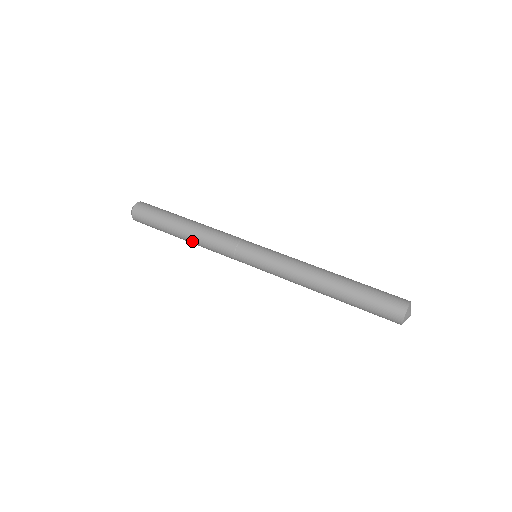
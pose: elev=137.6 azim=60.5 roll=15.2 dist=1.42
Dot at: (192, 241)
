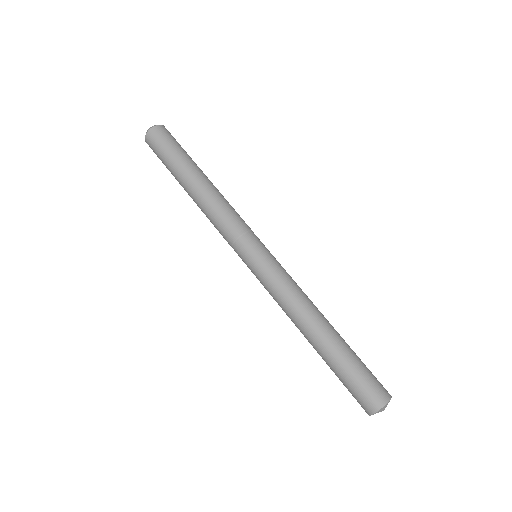
Dot at: occluded
